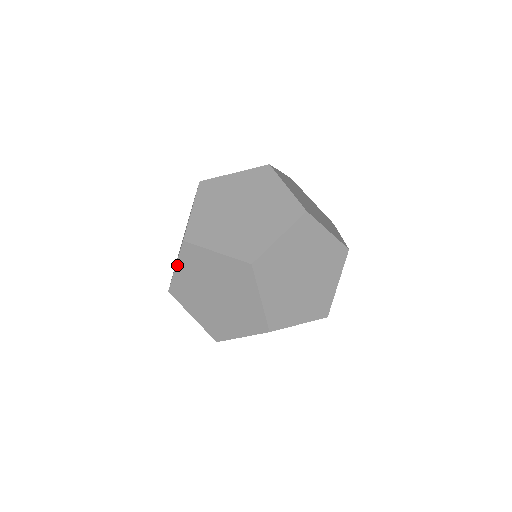
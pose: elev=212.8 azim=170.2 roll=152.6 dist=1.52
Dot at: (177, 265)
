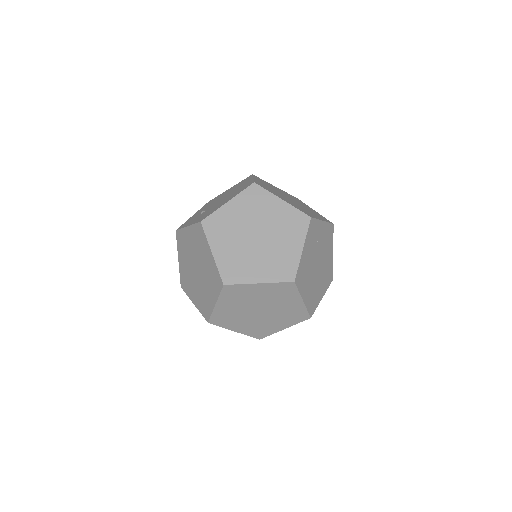
Dot at: occluded
